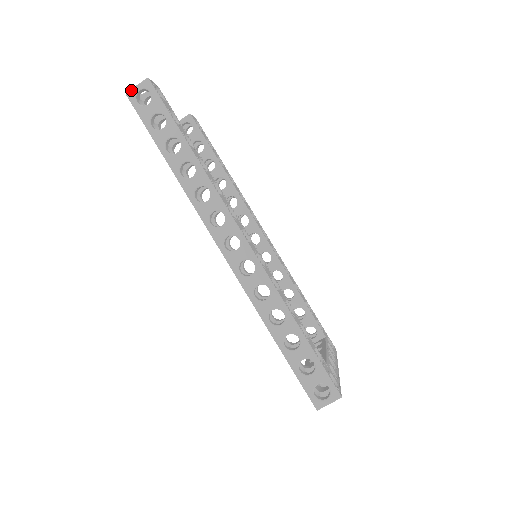
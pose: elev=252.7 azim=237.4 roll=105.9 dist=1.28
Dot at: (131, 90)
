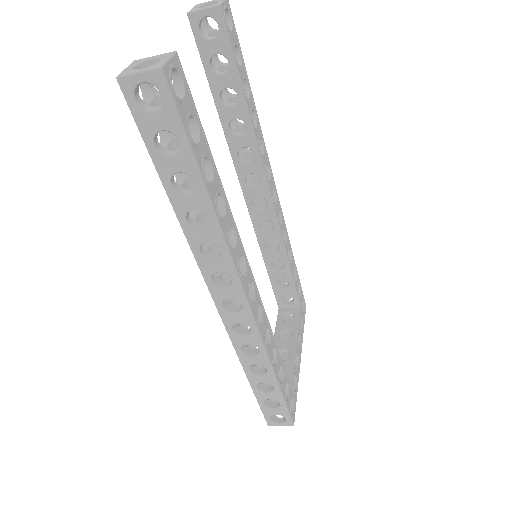
Dot at: (127, 76)
